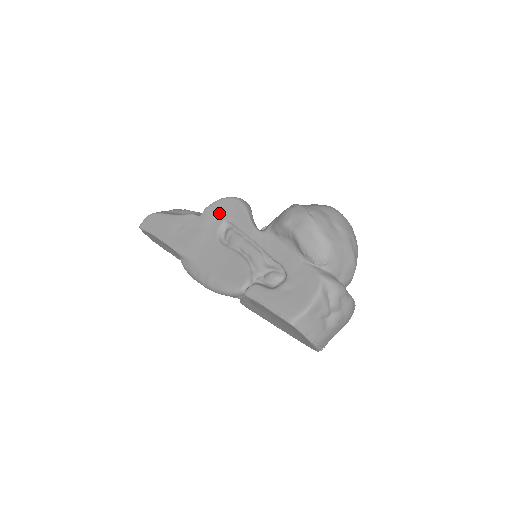
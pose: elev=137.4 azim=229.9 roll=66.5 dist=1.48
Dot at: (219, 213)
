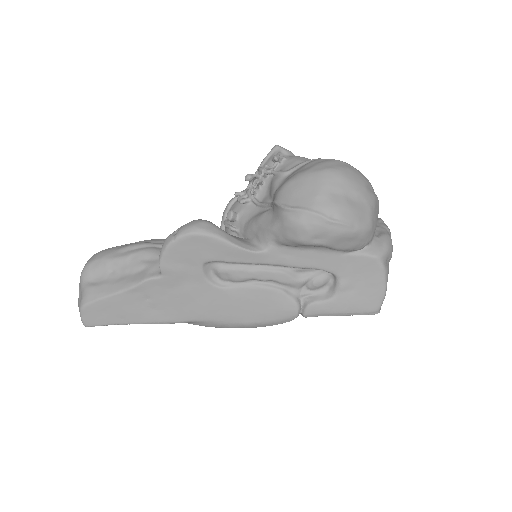
Dot at: (186, 261)
